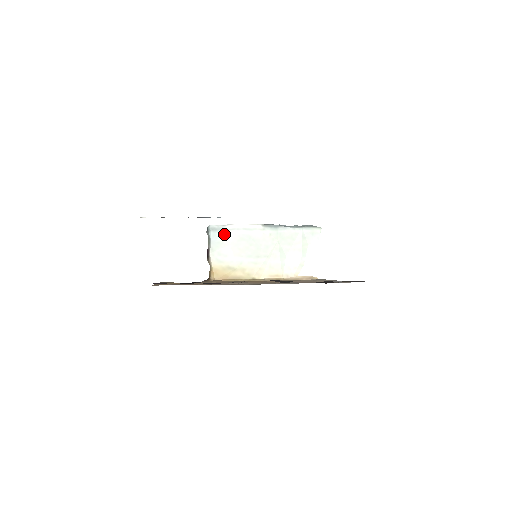
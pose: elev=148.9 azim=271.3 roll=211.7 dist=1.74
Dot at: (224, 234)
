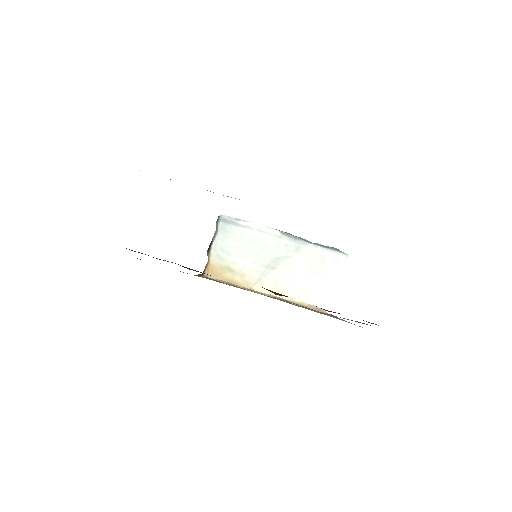
Dot at: (234, 229)
